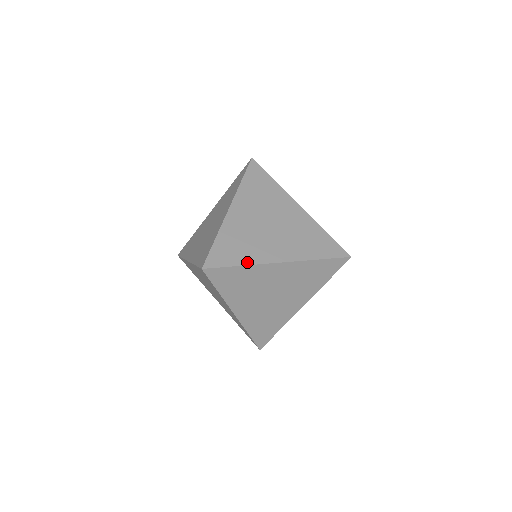
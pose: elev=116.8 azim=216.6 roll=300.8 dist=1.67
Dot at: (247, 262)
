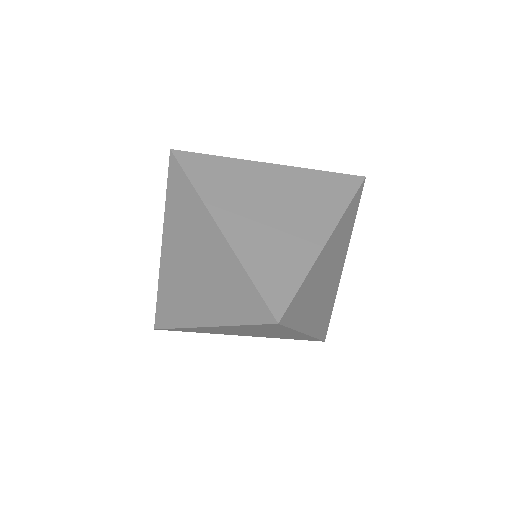
Dot at: (304, 270)
